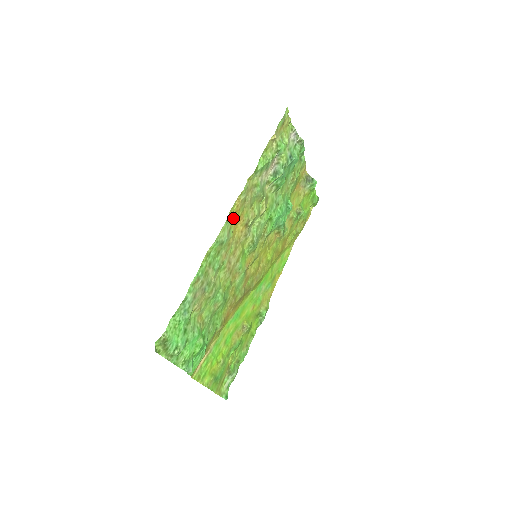
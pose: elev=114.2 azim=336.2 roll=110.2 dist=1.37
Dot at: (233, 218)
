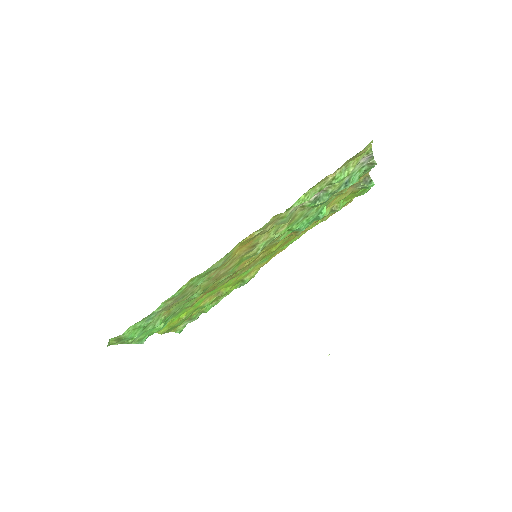
Dot at: (238, 246)
